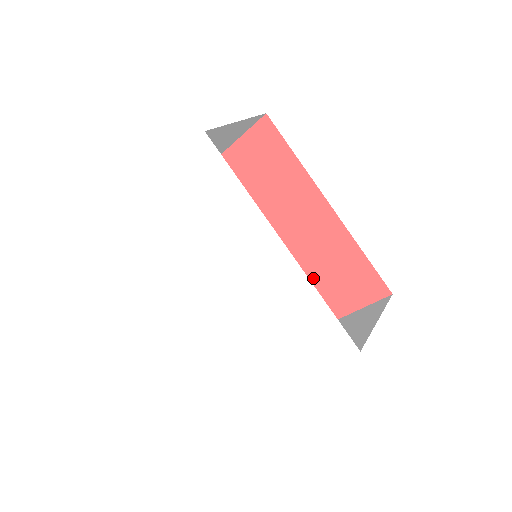
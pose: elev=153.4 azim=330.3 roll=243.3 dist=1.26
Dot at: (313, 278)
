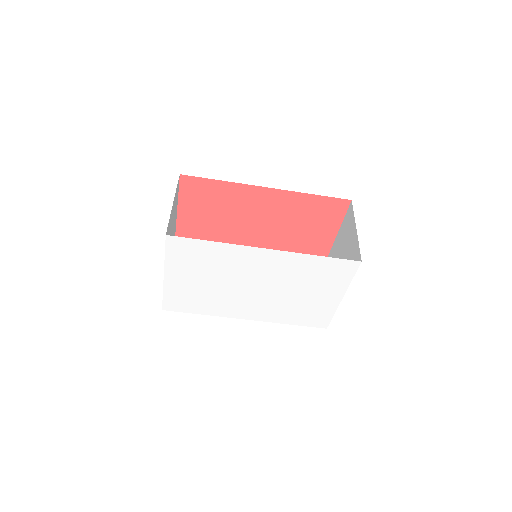
Dot at: (299, 231)
